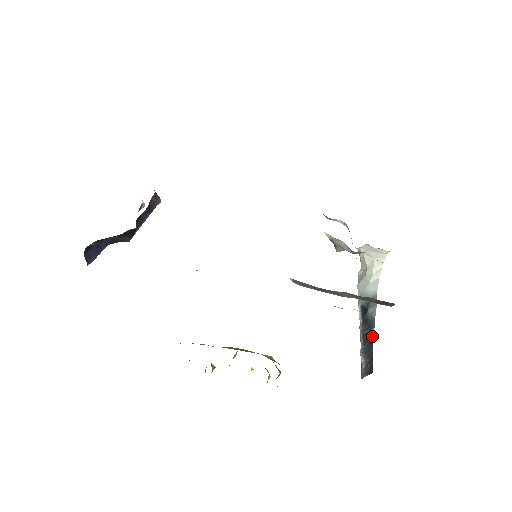
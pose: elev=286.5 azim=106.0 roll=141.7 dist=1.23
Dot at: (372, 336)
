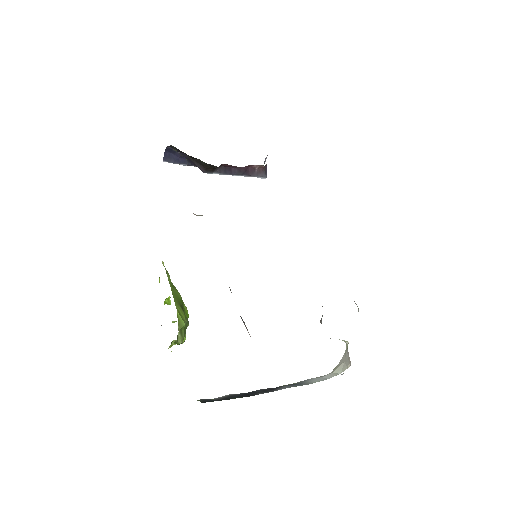
Dot at: (252, 395)
